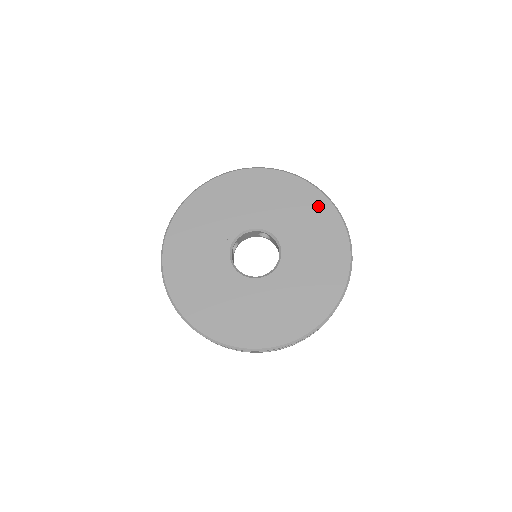
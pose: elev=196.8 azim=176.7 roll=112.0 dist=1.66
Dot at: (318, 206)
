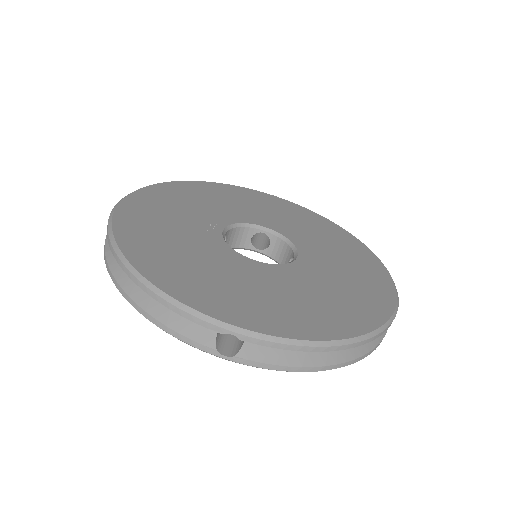
Dot at: (321, 222)
